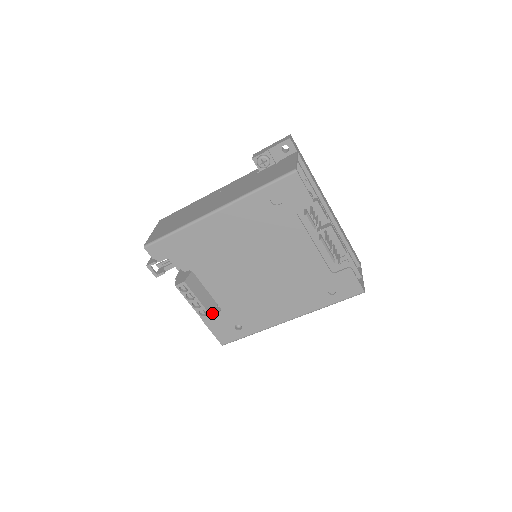
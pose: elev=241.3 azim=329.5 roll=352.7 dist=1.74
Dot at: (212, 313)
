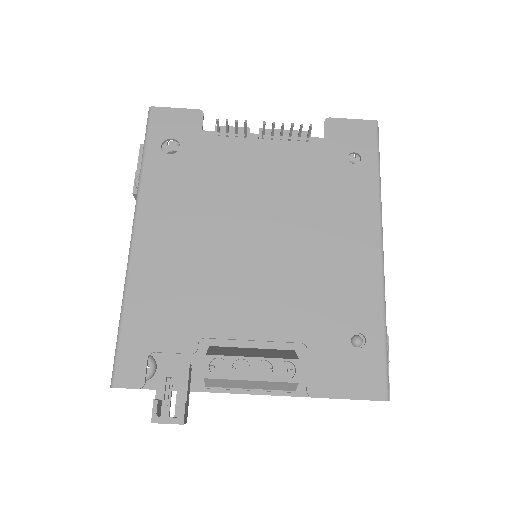
Dot at: occluded
